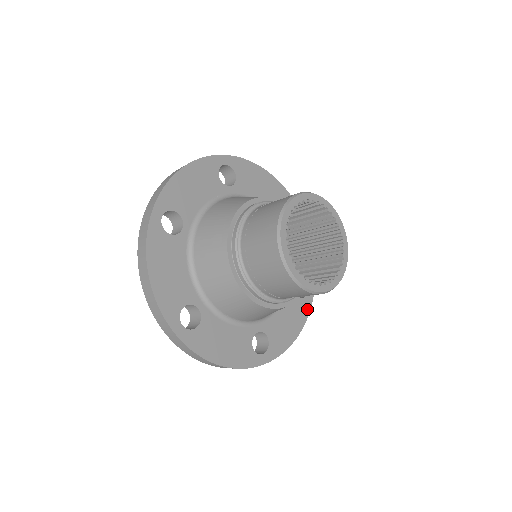
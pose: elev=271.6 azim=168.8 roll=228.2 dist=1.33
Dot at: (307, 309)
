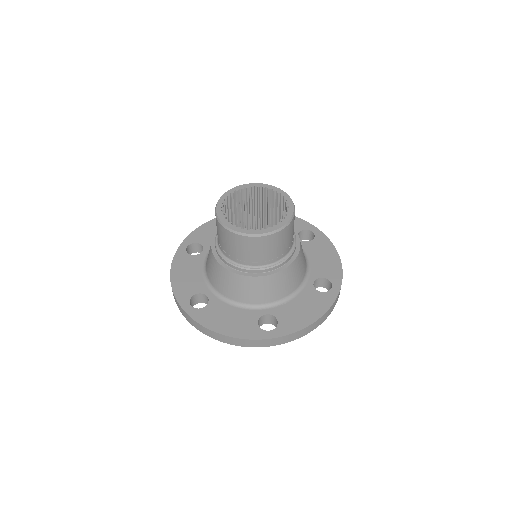
Dot at: (330, 301)
